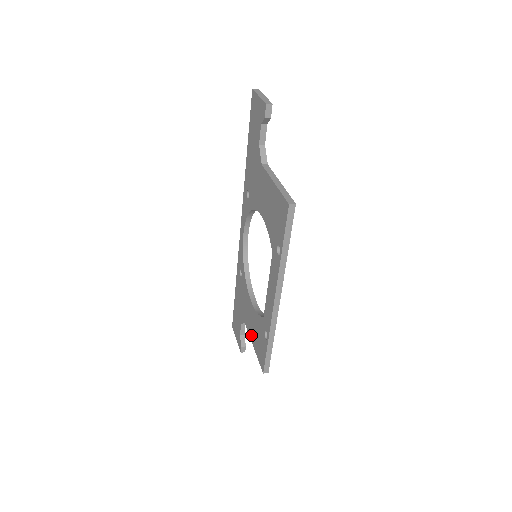
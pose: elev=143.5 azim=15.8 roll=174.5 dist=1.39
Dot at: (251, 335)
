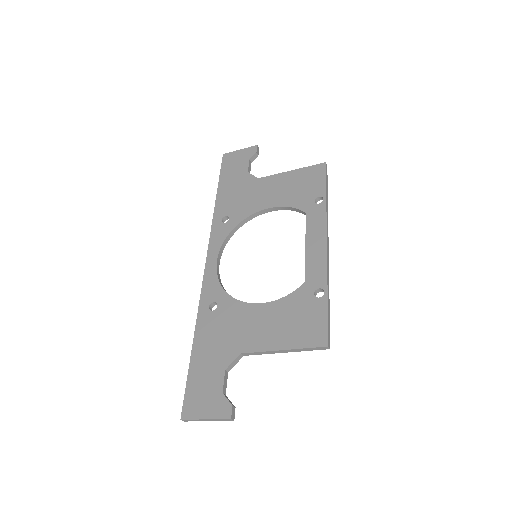
Dot at: (271, 342)
